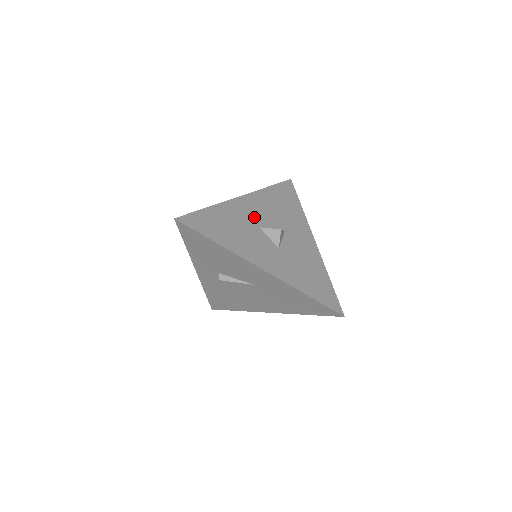
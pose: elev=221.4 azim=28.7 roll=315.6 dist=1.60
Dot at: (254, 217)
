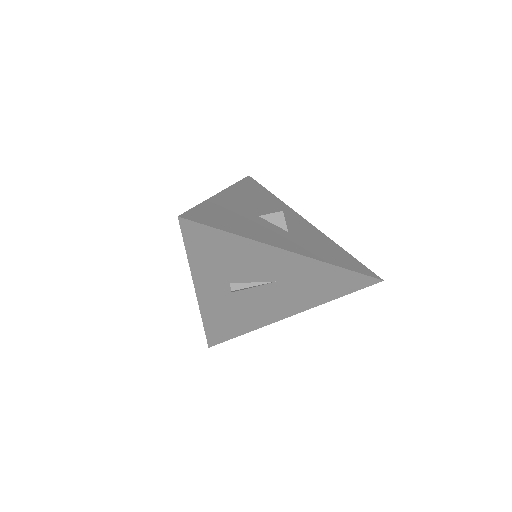
Dot at: (246, 208)
